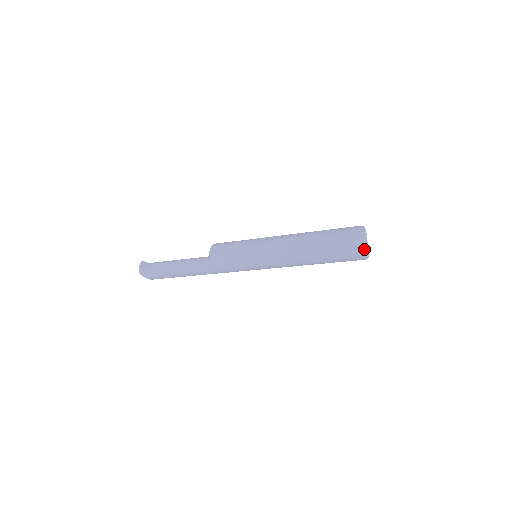
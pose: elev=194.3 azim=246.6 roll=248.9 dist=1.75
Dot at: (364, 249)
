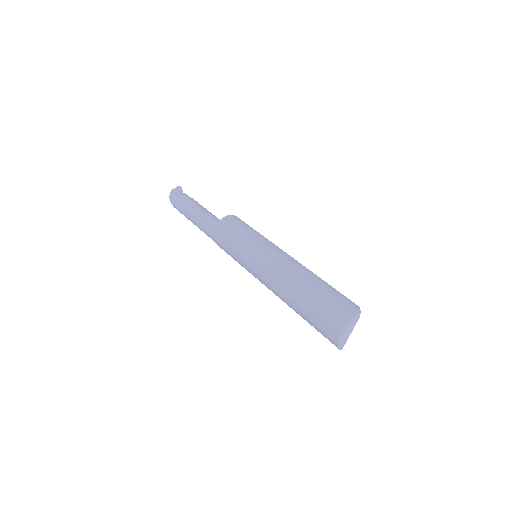
Dot at: (338, 337)
